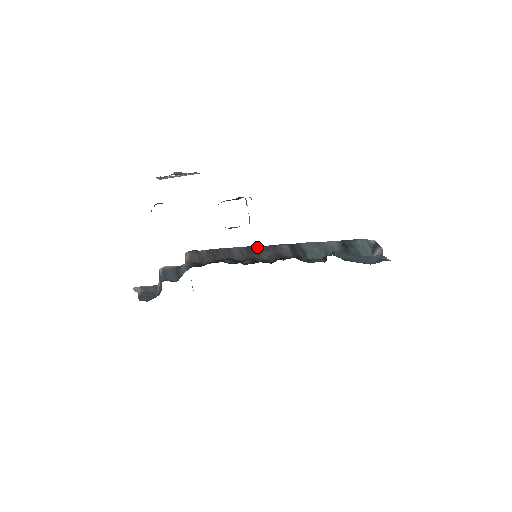
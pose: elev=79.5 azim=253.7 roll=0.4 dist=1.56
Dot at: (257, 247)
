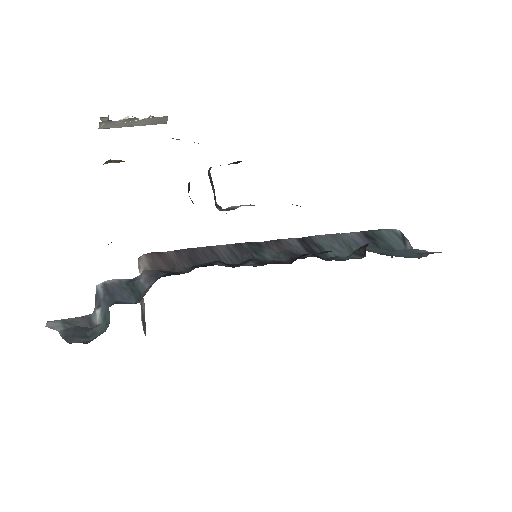
Dot at: (253, 243)
